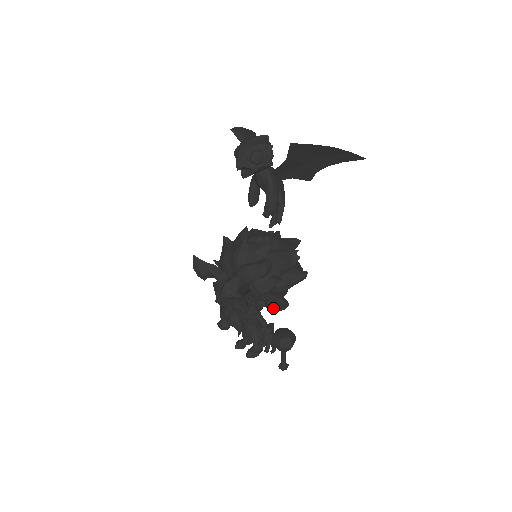
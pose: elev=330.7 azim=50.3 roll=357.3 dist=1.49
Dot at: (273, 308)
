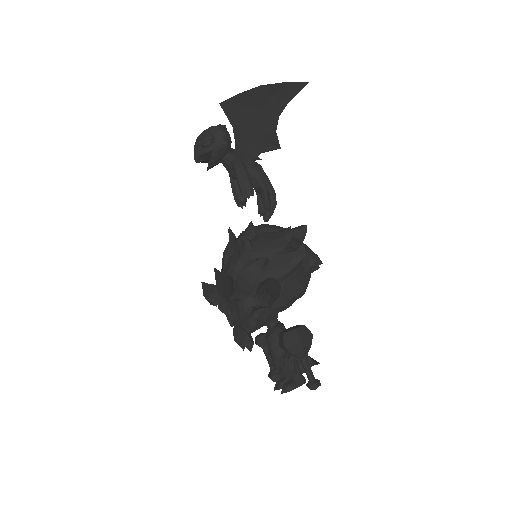
Dot at: (273, 301)
